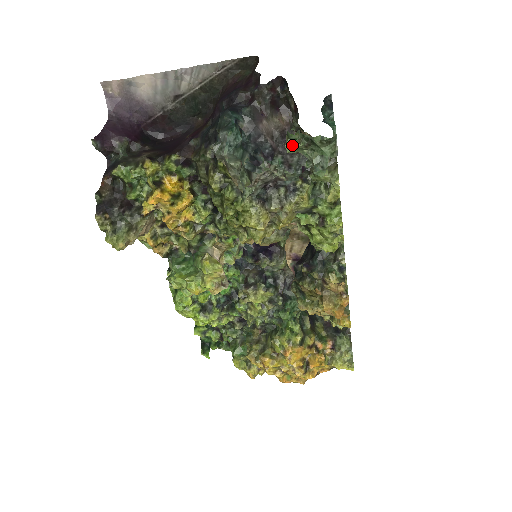
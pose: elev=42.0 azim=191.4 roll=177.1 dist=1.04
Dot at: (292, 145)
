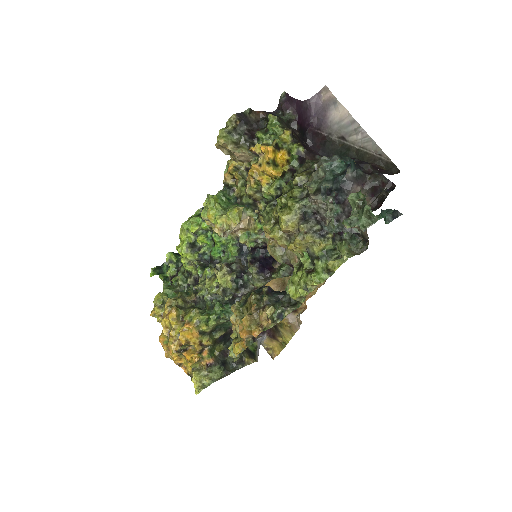
Dot at: (354, 197)
